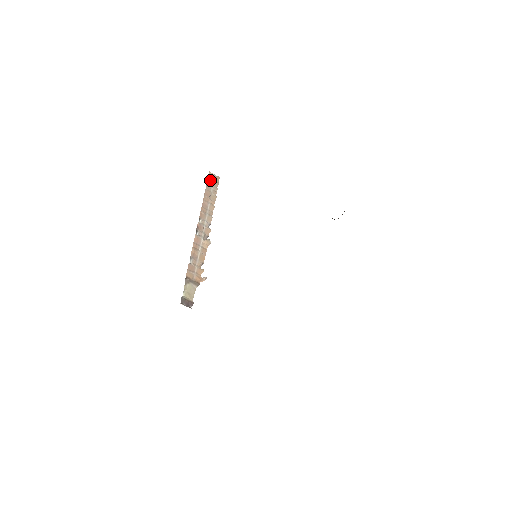
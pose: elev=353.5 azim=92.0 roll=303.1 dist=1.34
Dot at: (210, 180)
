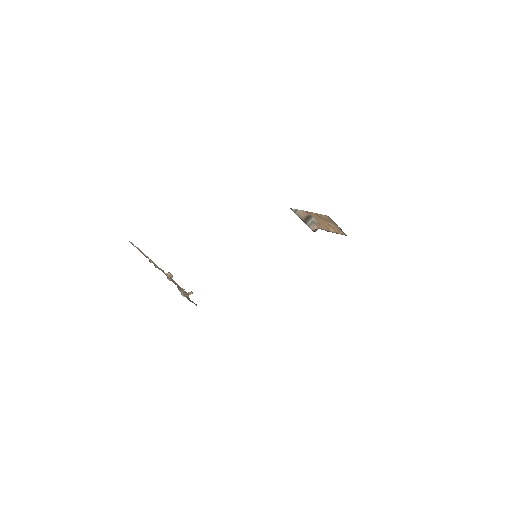
Dot at: occluded
